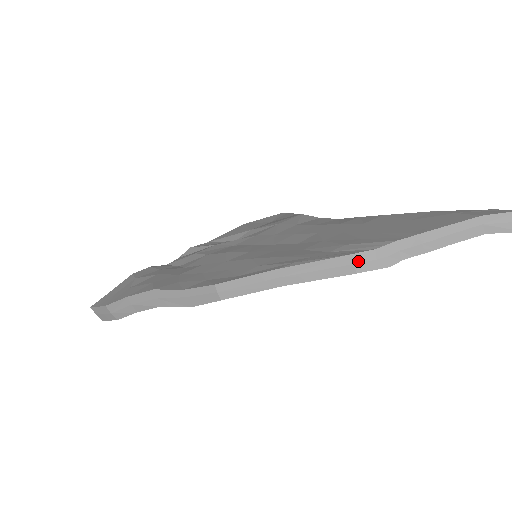
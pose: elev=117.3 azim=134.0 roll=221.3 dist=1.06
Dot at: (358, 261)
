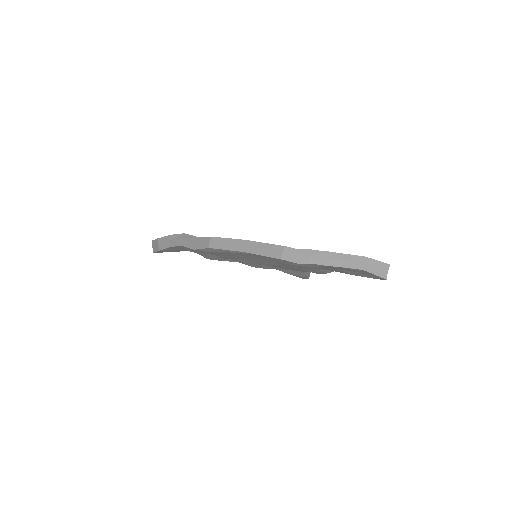
Dot at: (285, 252)
